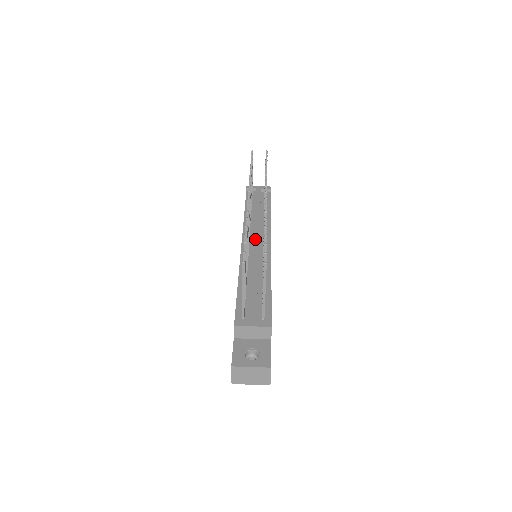
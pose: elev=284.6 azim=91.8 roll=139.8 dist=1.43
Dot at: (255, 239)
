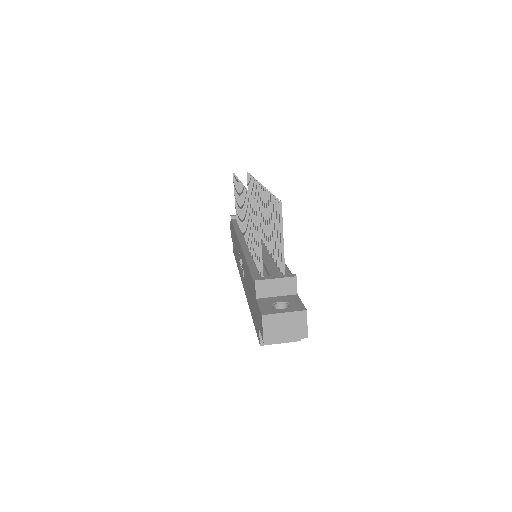
Dot at: occluded
